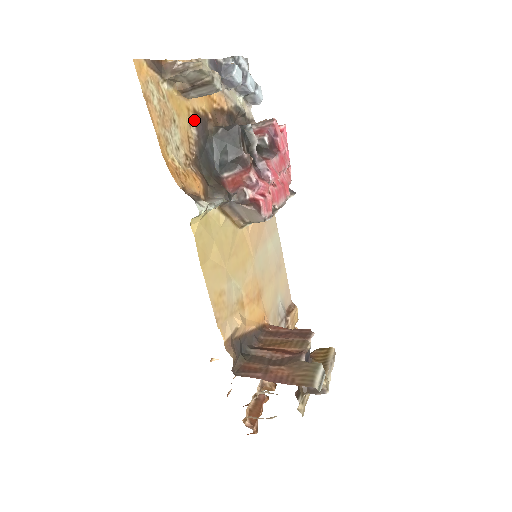
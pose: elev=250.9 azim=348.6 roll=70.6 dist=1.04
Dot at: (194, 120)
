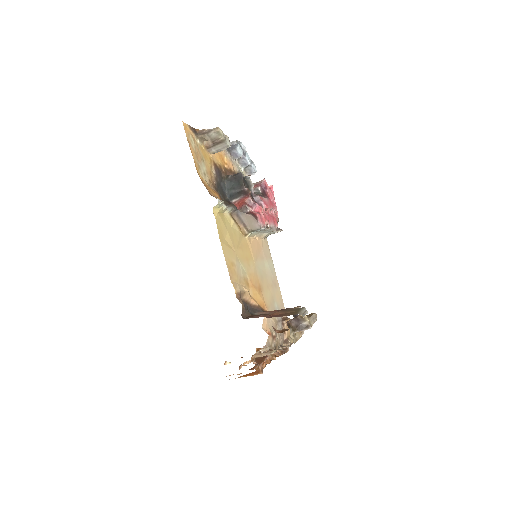
Dot at: (214, 167)
